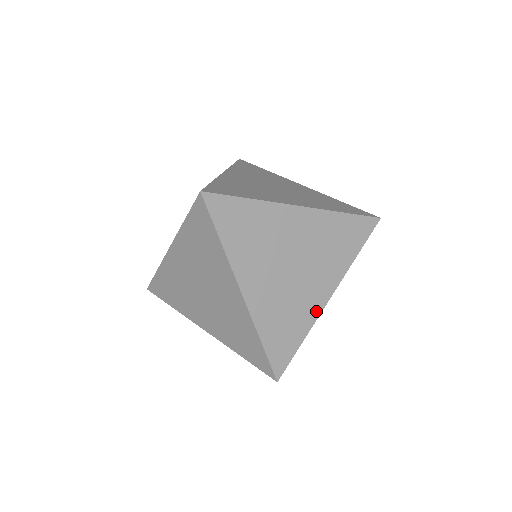
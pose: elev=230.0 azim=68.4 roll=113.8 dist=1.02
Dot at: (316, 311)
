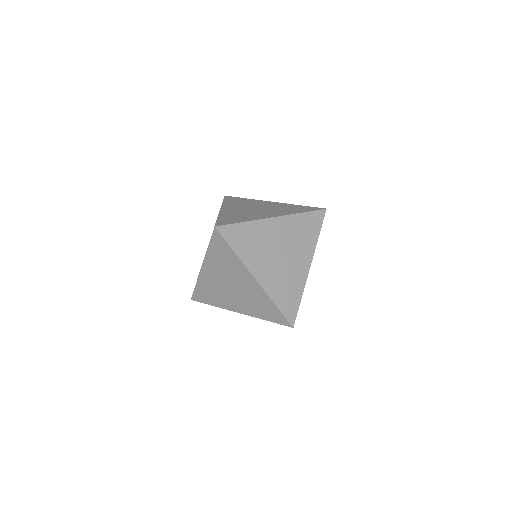
Dot at: (304, 278)
